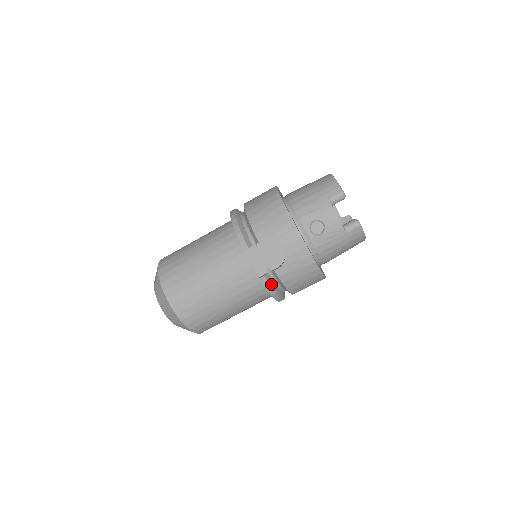
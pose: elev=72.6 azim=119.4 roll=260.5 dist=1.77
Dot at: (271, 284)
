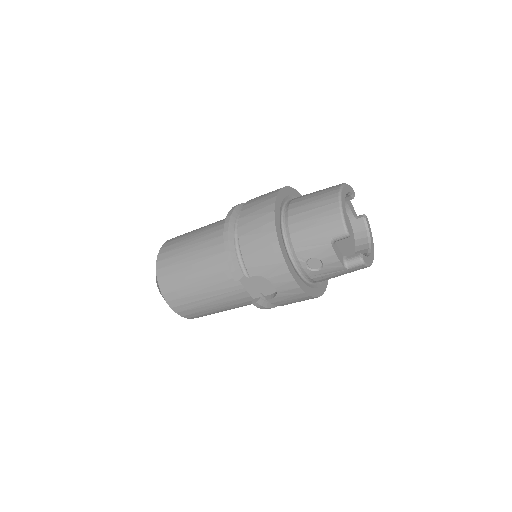
Dot at: (265, 305)
